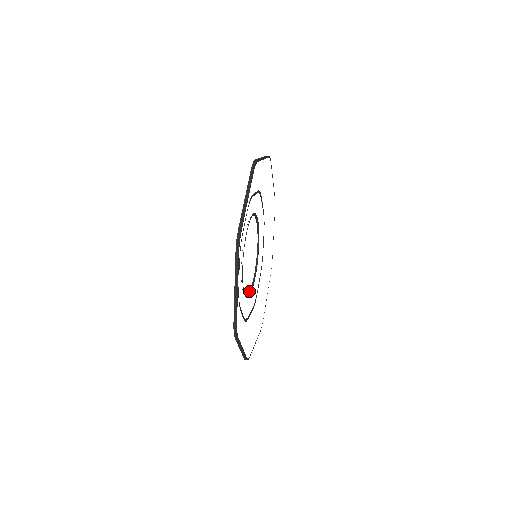
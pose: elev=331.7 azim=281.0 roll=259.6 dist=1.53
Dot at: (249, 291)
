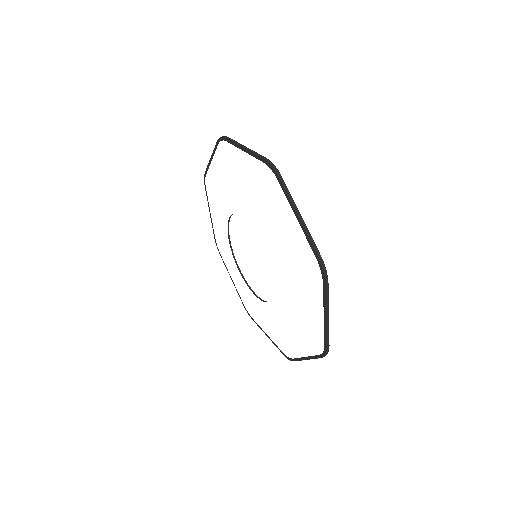
Dot at: occluded
